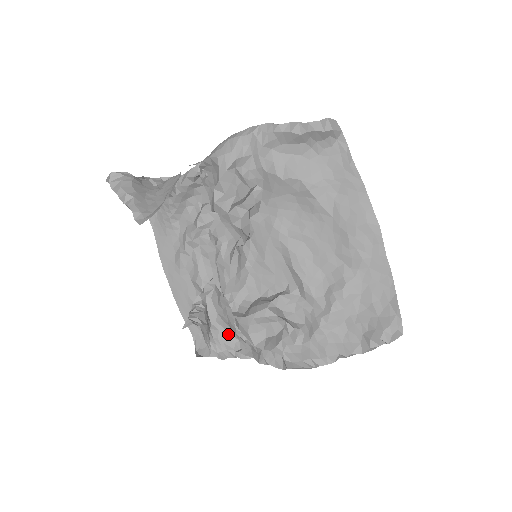
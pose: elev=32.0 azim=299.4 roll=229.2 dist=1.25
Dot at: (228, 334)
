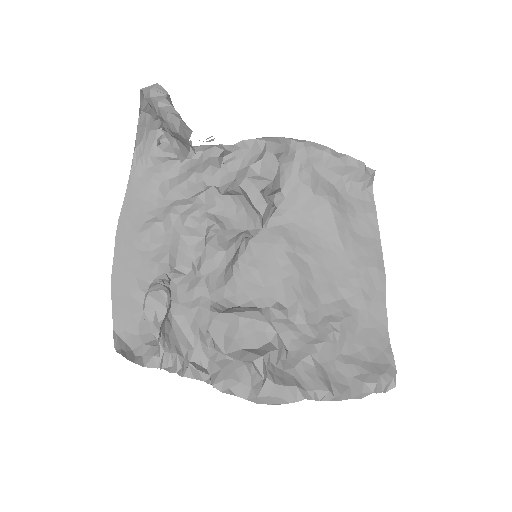
Dot at: (183, 336)
